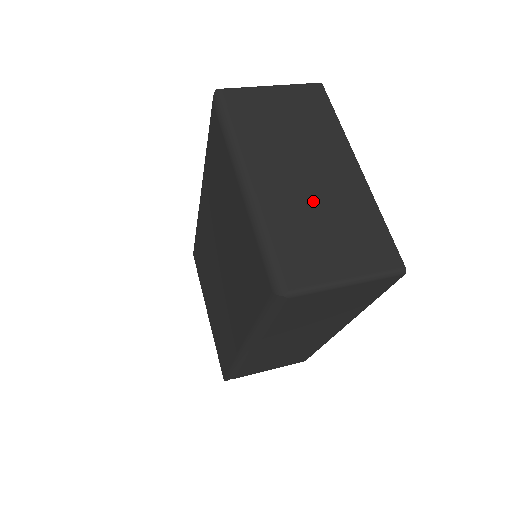
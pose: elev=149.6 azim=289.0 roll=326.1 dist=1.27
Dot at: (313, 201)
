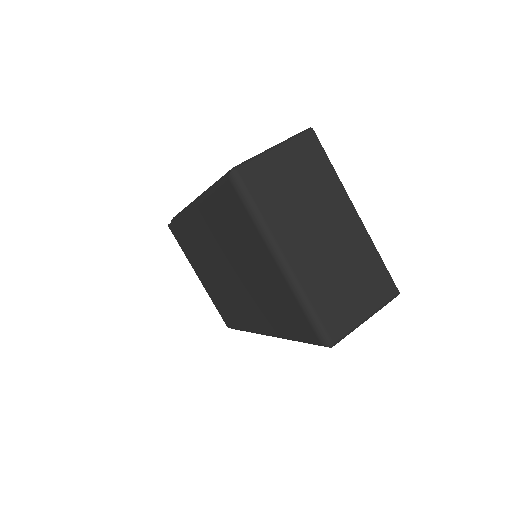
Dot at: (333, 261)
